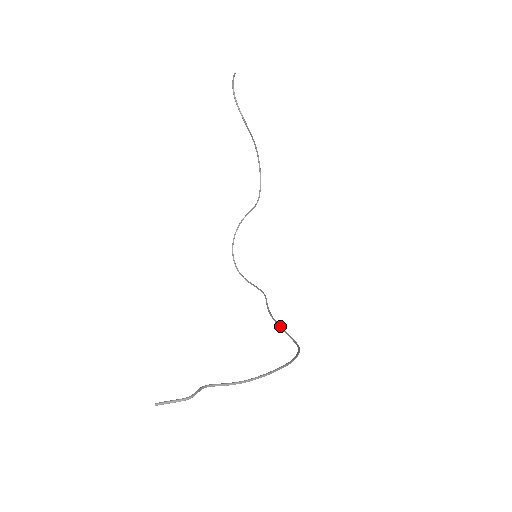
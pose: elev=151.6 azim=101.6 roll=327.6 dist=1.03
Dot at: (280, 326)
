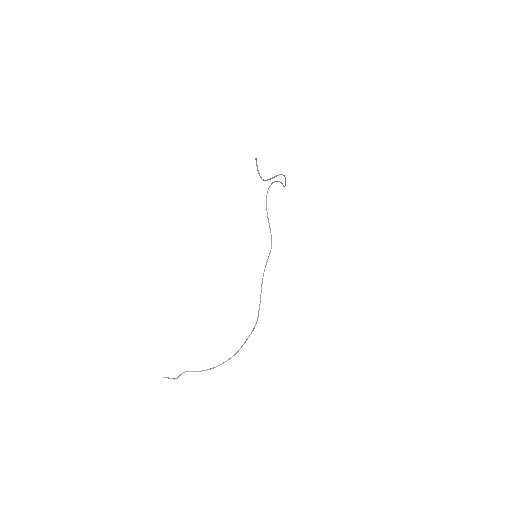
Dot at: occluded
